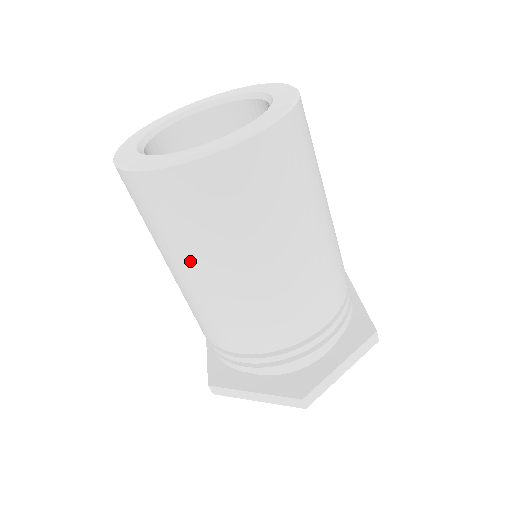
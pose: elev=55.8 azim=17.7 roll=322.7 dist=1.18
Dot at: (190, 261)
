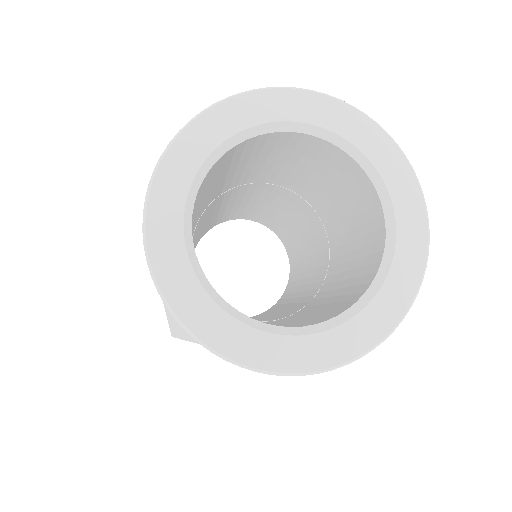
Dot at: occluded
